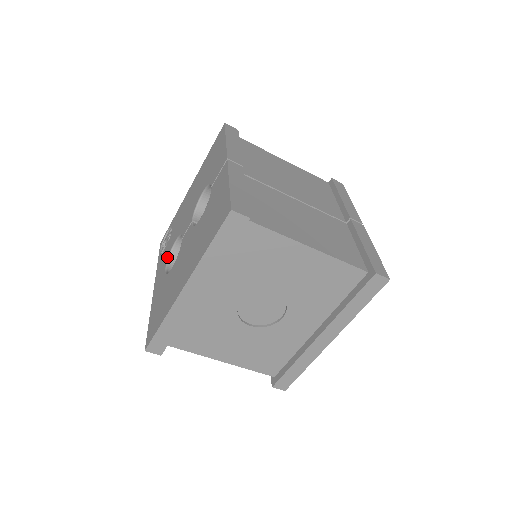
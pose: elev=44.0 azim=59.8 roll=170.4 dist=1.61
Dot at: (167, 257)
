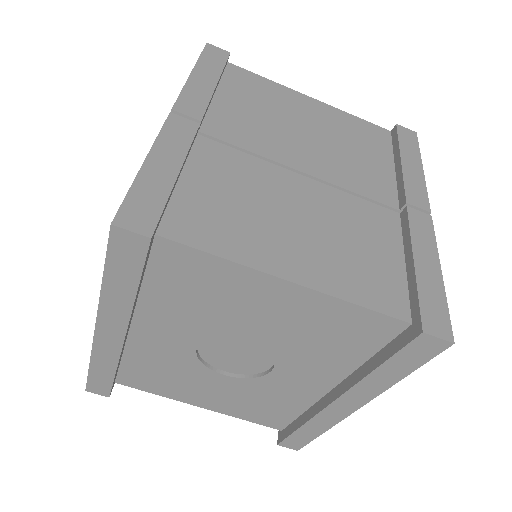
Dot at: occluded
